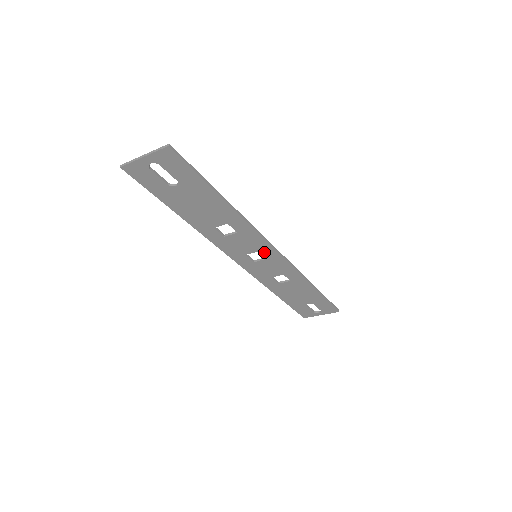
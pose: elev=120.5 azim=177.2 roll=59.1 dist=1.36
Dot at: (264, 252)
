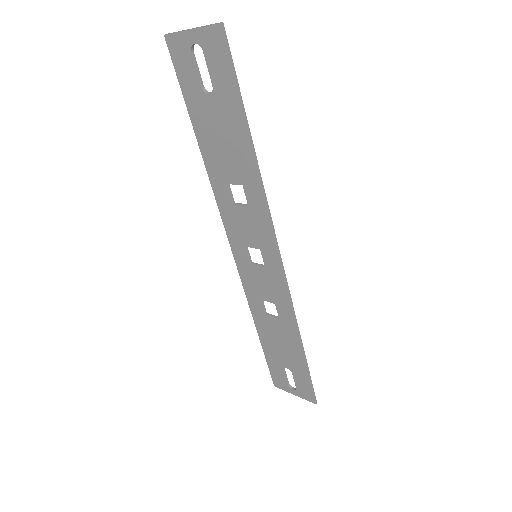
Dot at: (266, 255)
